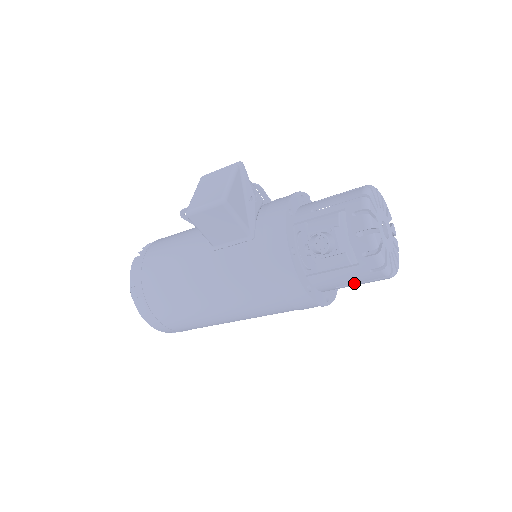
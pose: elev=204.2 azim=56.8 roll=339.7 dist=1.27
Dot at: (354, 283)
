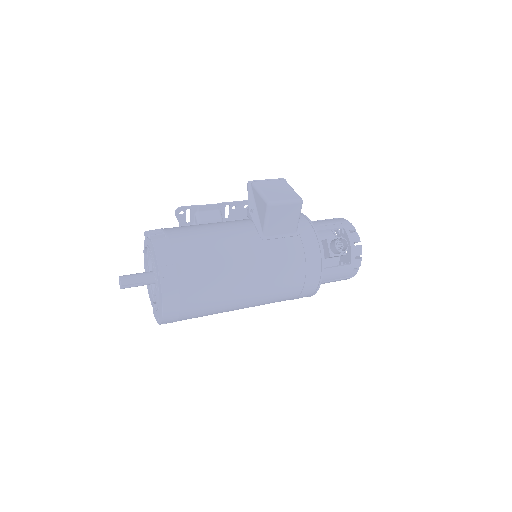
Dot at: (333, 280)
